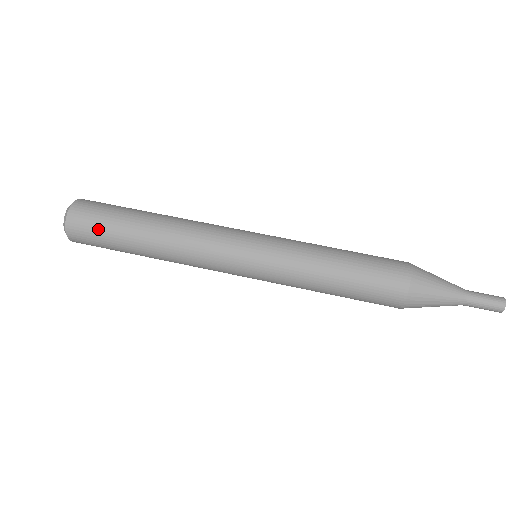
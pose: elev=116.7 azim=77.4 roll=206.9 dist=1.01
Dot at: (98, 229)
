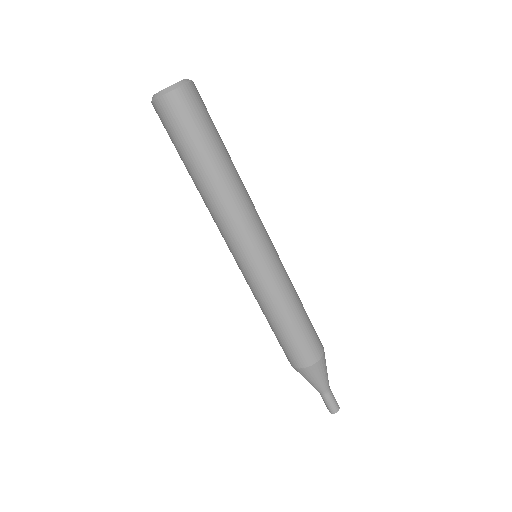
Dot at: (173, 134)
